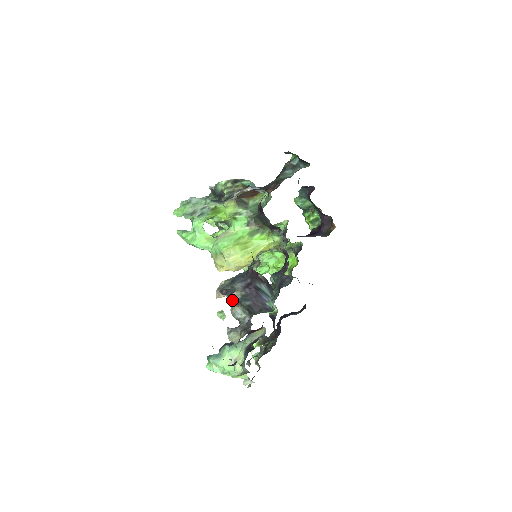
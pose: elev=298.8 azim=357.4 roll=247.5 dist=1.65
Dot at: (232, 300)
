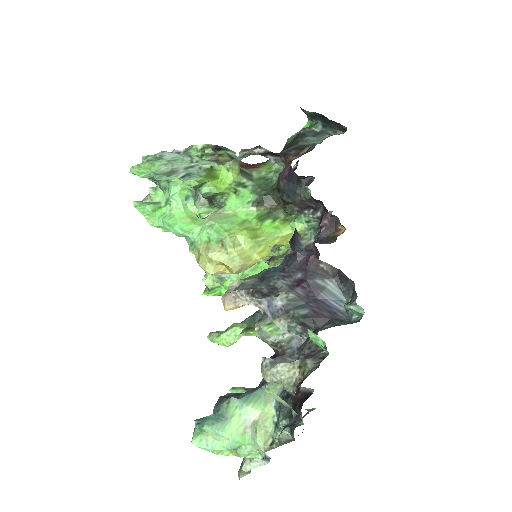
Dot at: (265, 309)
